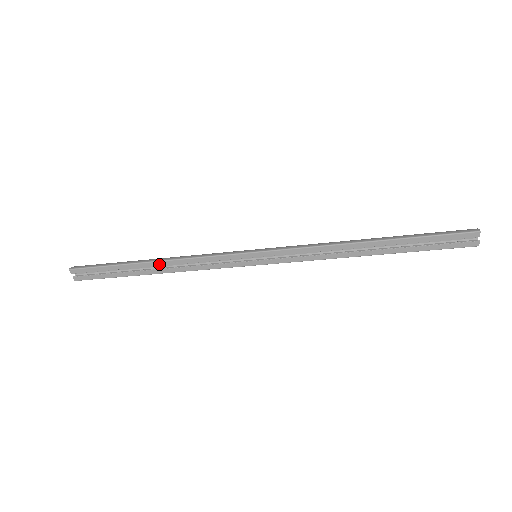
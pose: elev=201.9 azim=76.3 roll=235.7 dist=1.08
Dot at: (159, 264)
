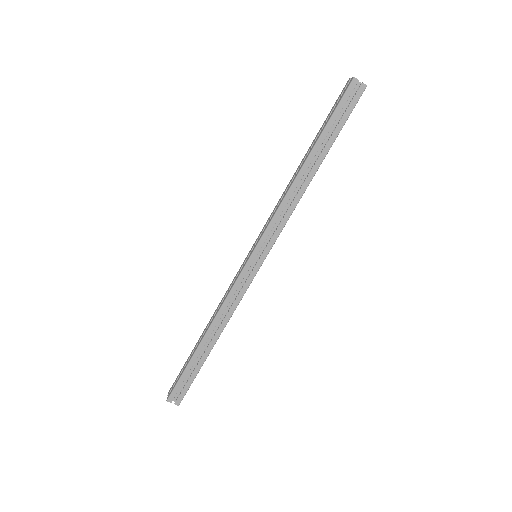
Dot at: (208, 325)
